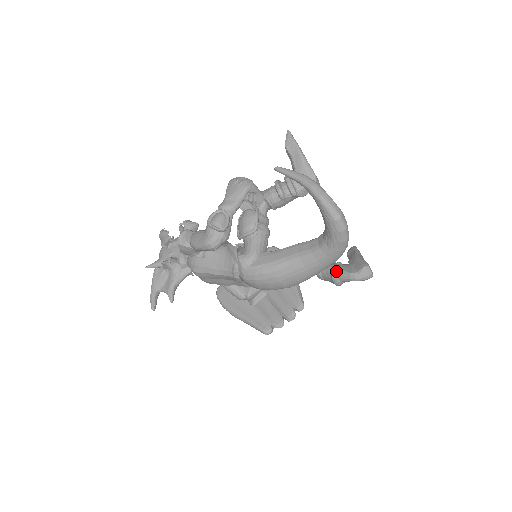
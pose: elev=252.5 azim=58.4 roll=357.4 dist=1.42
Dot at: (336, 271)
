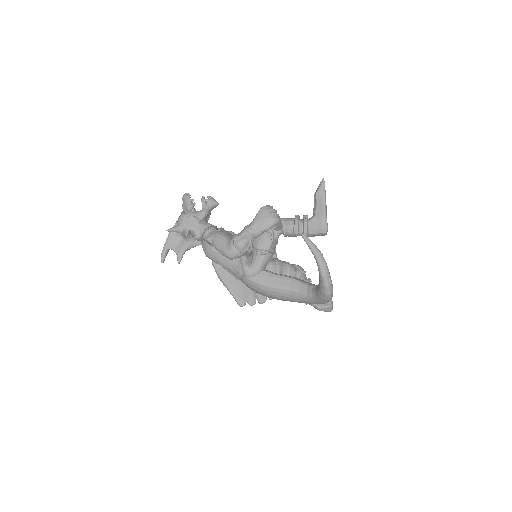
Dot at: occluded
